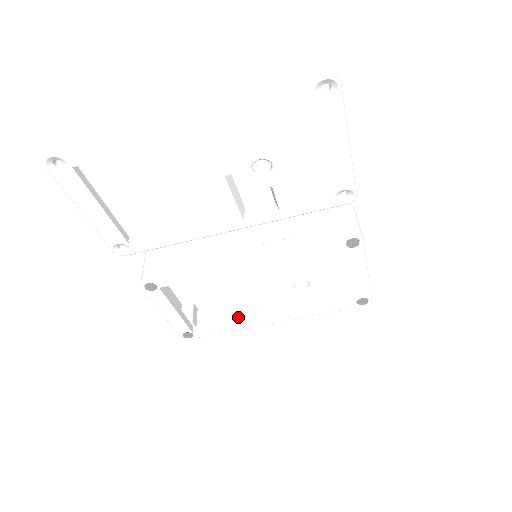
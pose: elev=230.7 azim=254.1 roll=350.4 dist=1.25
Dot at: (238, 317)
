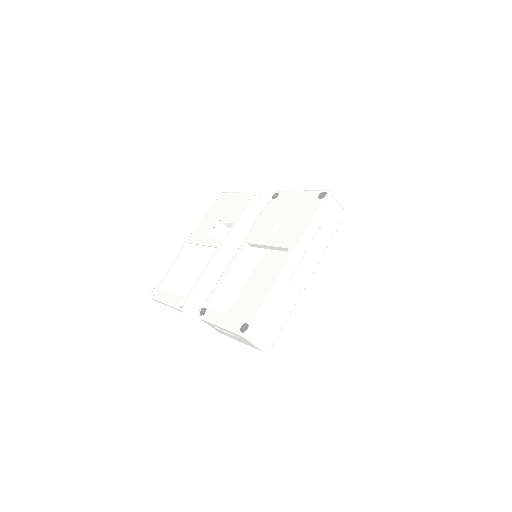
Dot at: (280, 294)
